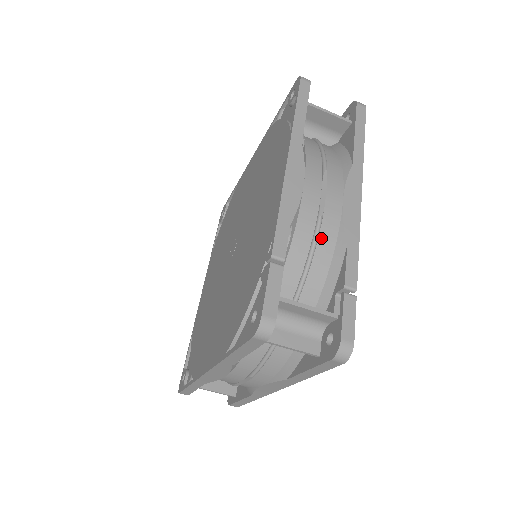
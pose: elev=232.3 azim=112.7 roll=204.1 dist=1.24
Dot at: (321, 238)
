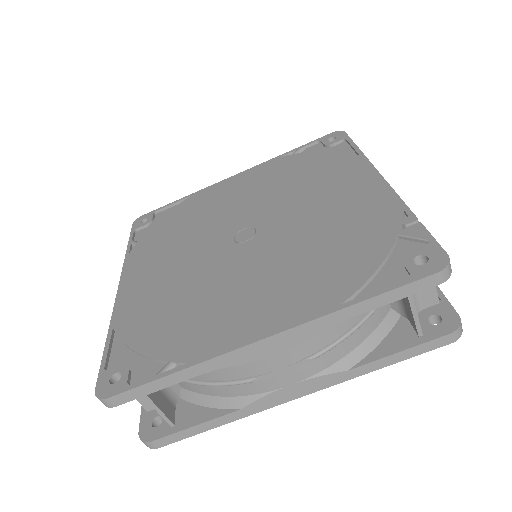
Dot at: occluded
